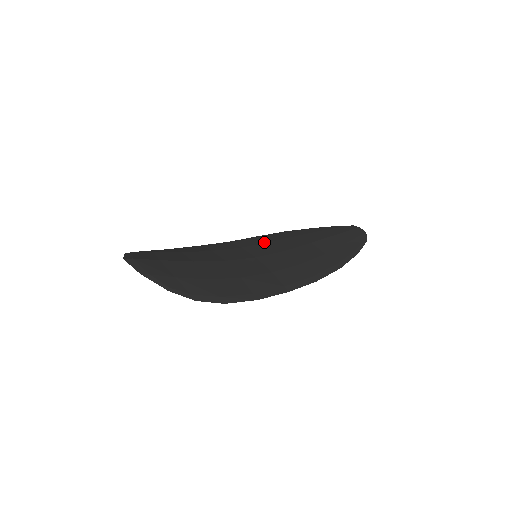
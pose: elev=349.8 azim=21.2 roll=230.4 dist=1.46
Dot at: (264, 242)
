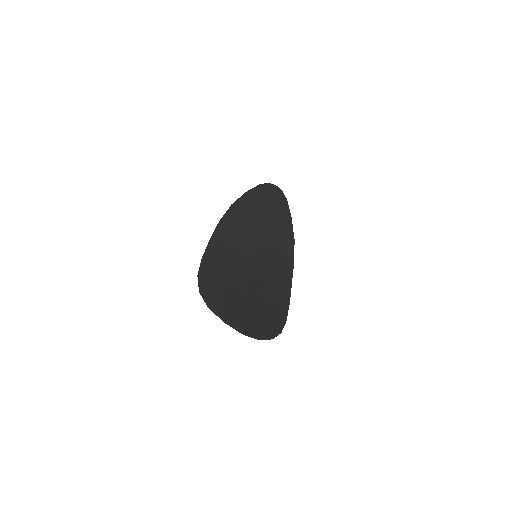
Dot at: (238, 230)
